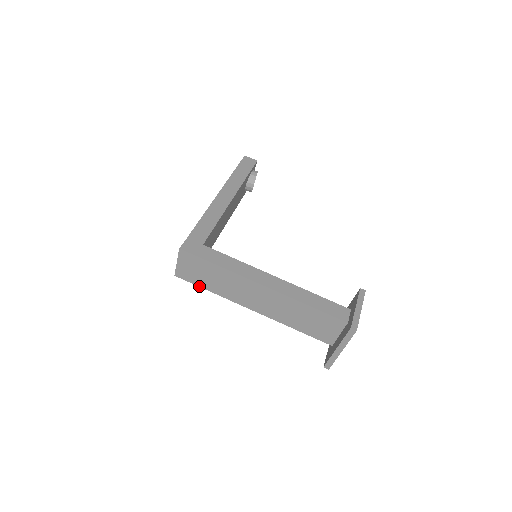
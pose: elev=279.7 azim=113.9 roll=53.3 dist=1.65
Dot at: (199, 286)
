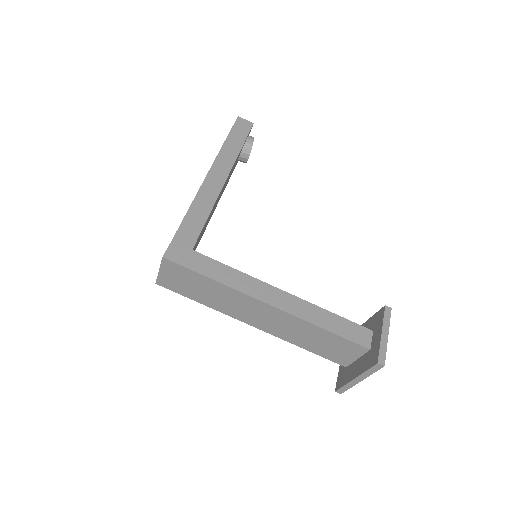
Dot at: (187, 297)
